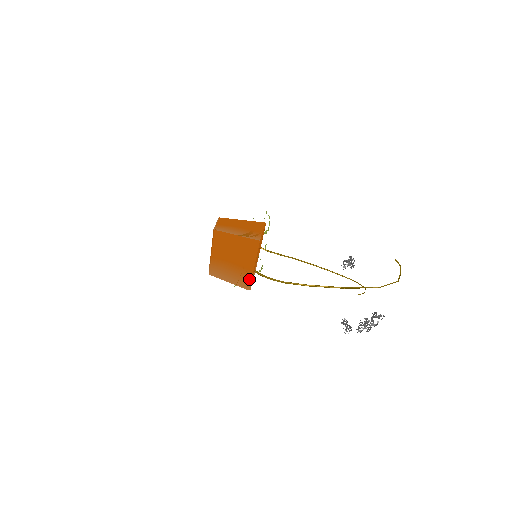
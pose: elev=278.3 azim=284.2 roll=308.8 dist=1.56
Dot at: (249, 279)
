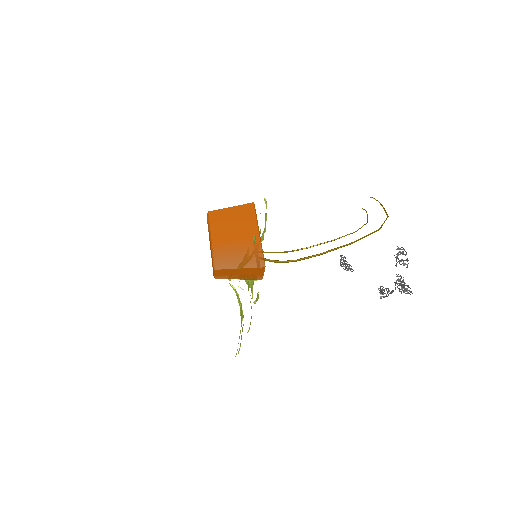
Dot at: (259, 252)
